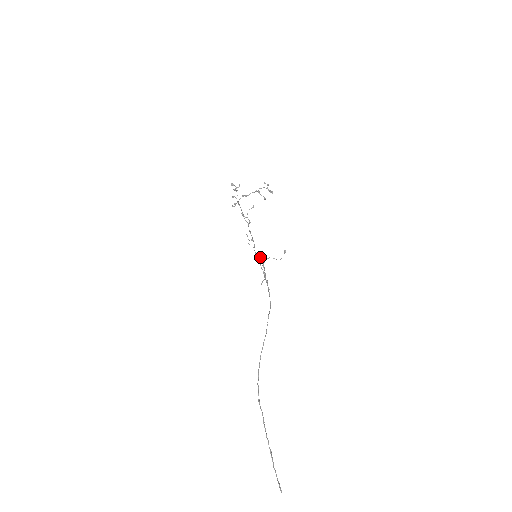
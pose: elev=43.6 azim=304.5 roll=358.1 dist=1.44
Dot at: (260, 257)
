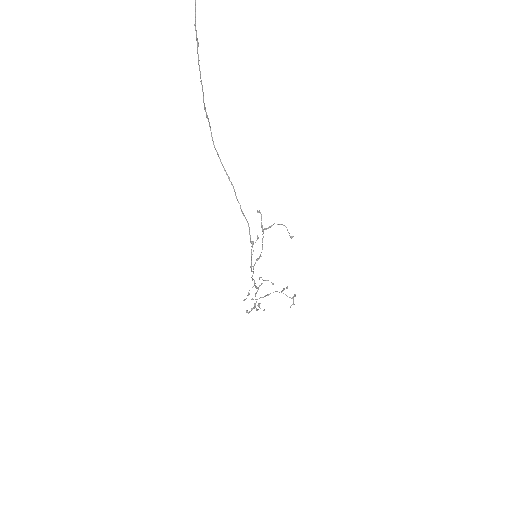
Dot at: occluded
